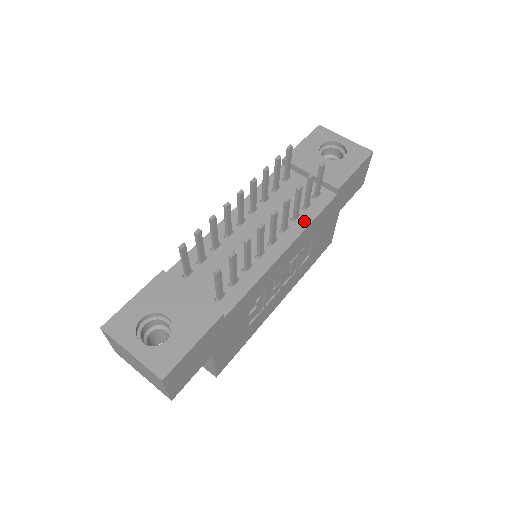
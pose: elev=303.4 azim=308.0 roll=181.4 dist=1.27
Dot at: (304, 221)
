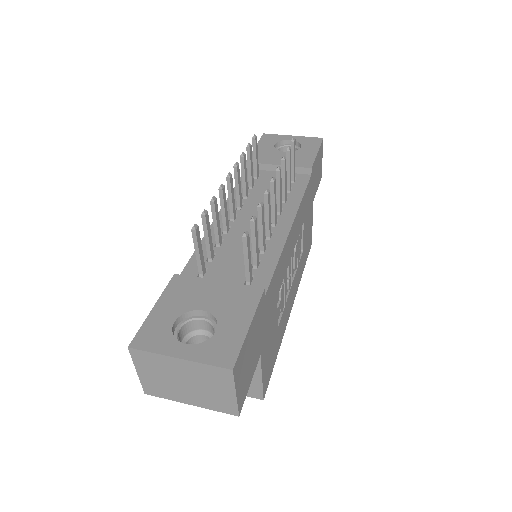
Dot at: (294, 200)
